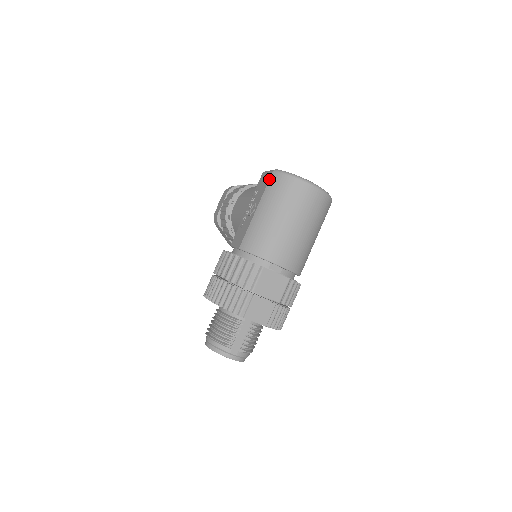
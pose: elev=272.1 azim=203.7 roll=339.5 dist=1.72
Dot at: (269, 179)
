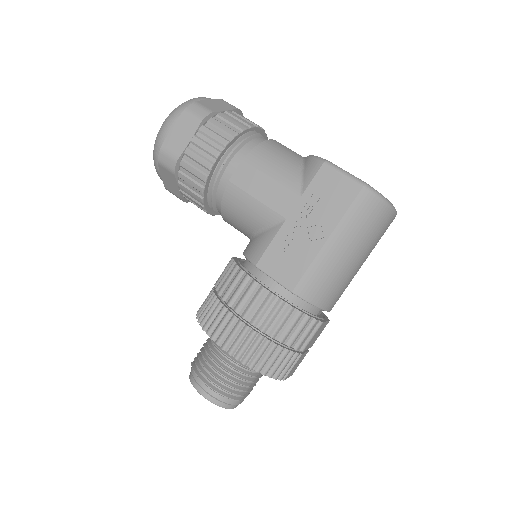
Dot at: (355, 198)
